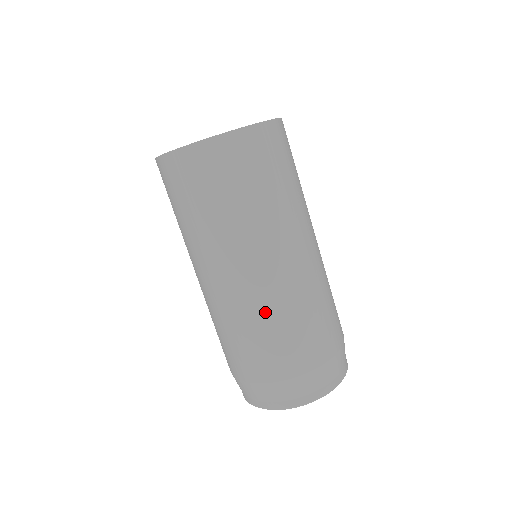
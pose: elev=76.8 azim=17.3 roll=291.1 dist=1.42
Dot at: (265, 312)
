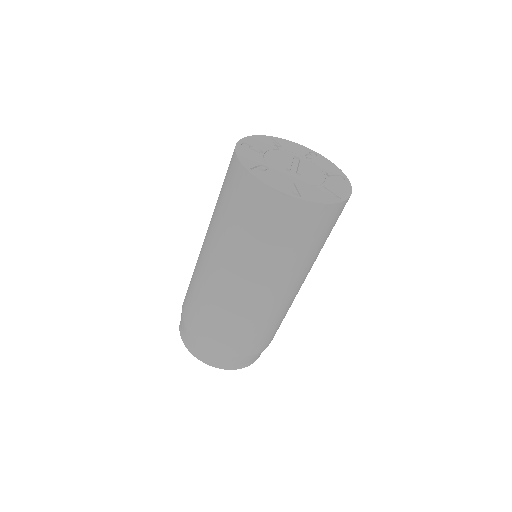
Dot at: (268, 318)
